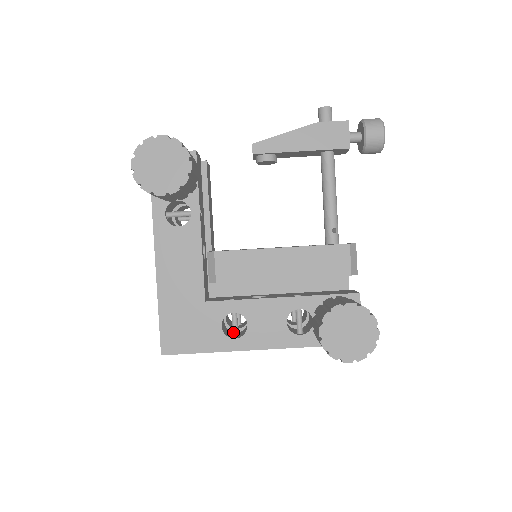
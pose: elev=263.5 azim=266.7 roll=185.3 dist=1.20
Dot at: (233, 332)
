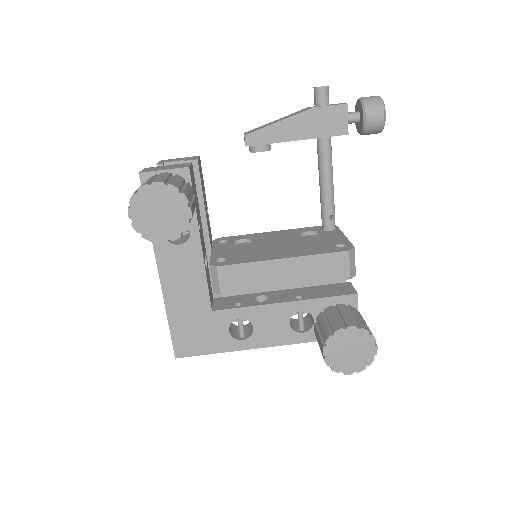
Dot at: (240, 333)
